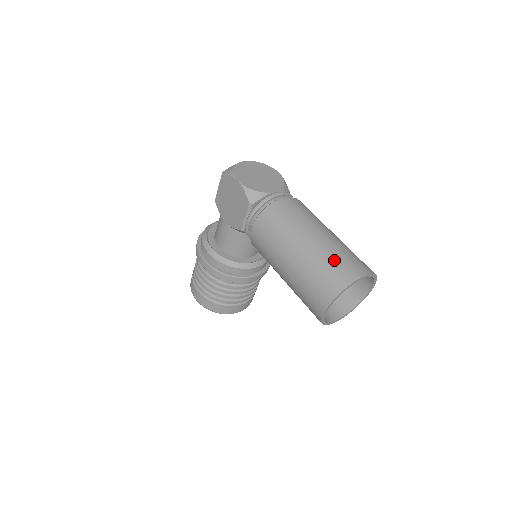
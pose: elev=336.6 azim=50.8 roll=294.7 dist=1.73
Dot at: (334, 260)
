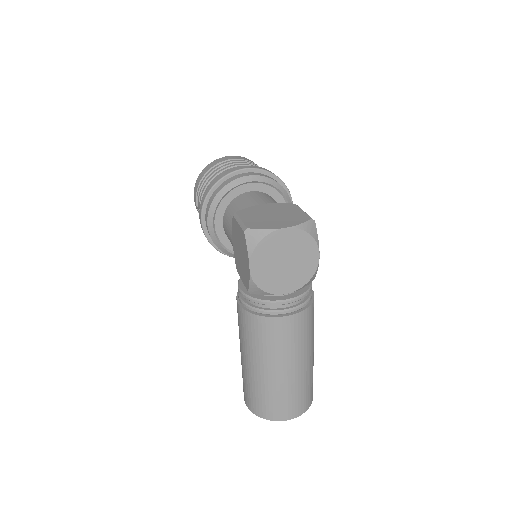
Dot at: (276, 399)
